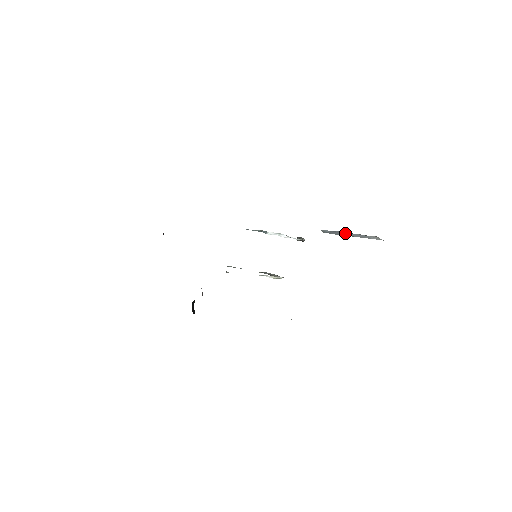
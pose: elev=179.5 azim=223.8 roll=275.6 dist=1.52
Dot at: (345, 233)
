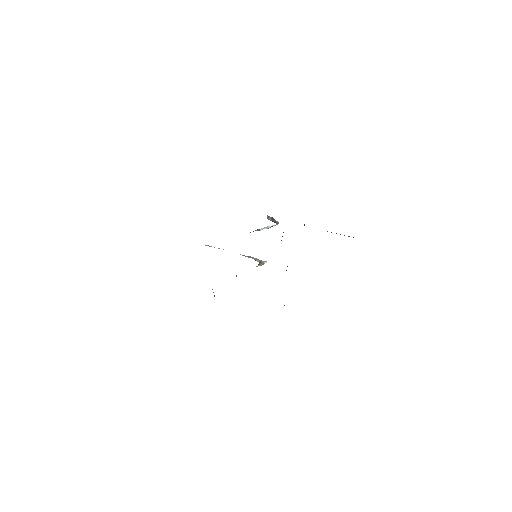
Dot at: occluded
